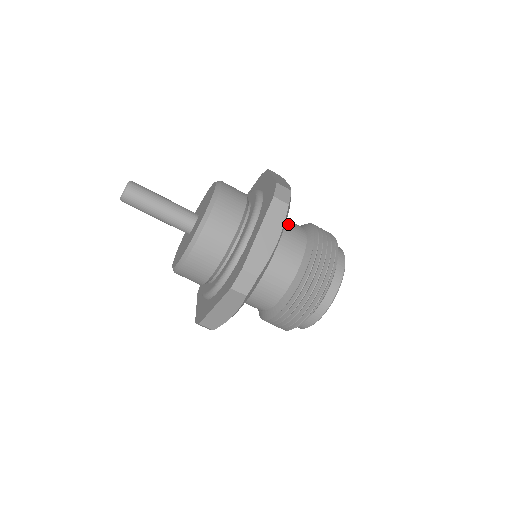
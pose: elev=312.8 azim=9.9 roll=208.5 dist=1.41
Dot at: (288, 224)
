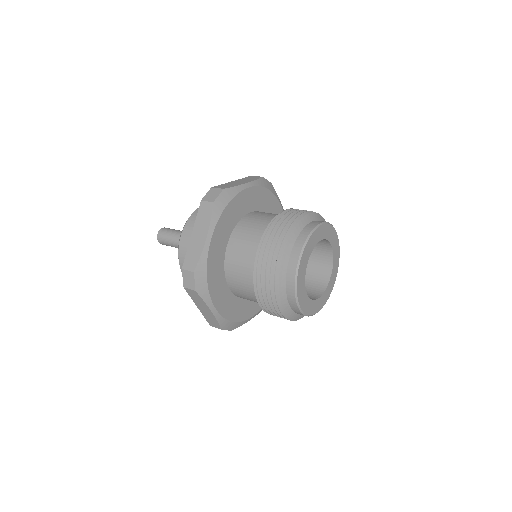
Dot at: (255, 218)
